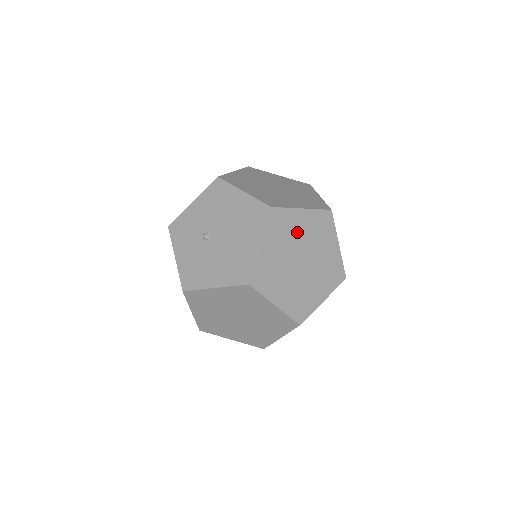
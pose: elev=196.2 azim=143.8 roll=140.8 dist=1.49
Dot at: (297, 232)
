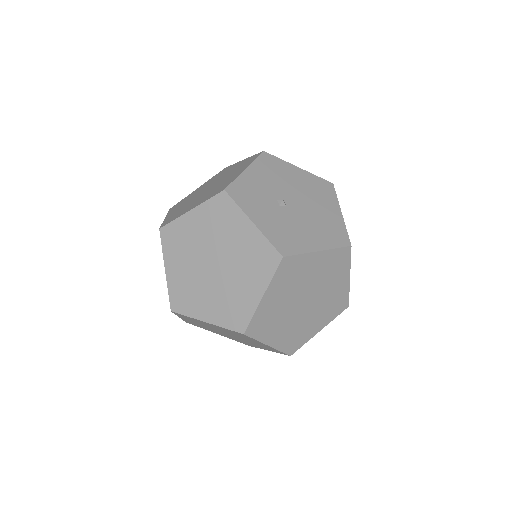
Dot at: occluded
